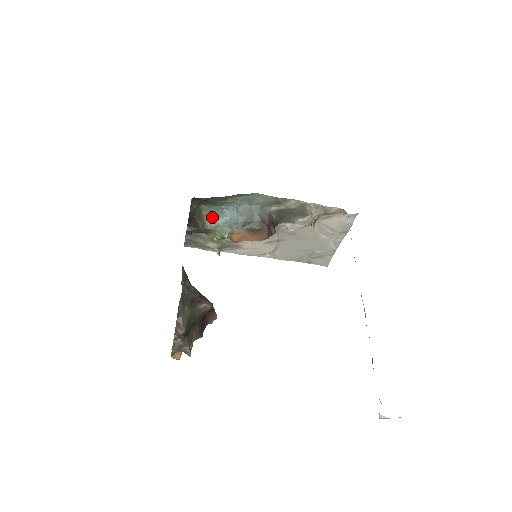
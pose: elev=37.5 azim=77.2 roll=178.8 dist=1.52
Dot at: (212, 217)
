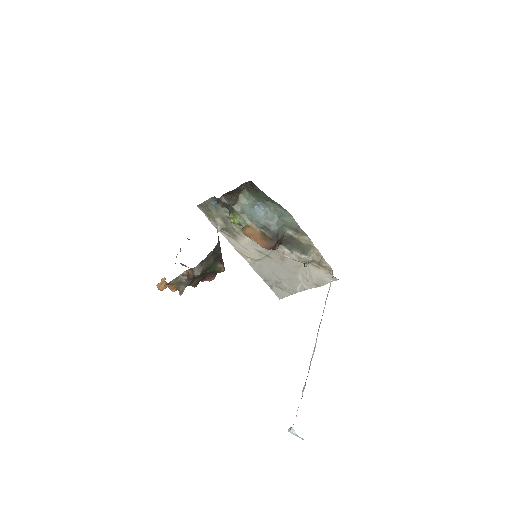
Dot at: (244, 204)
